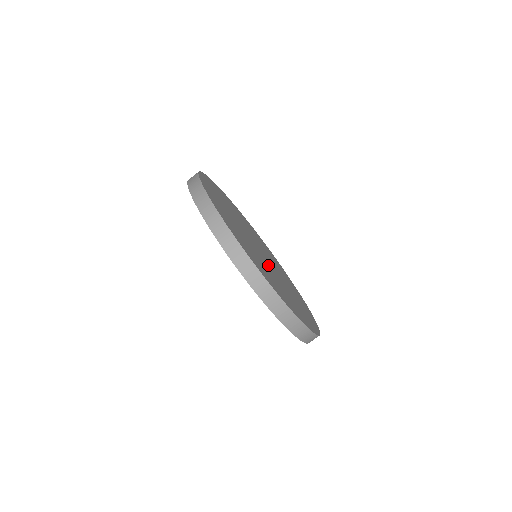
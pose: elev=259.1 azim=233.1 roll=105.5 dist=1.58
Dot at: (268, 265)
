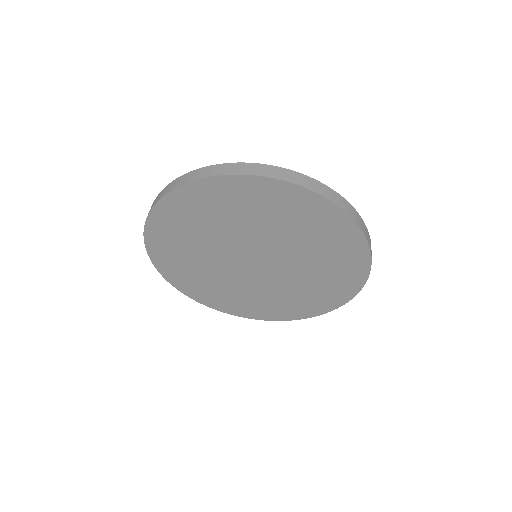
Dot at: occluded
